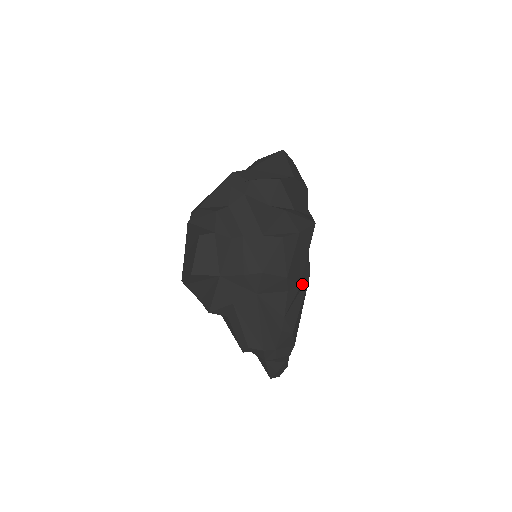
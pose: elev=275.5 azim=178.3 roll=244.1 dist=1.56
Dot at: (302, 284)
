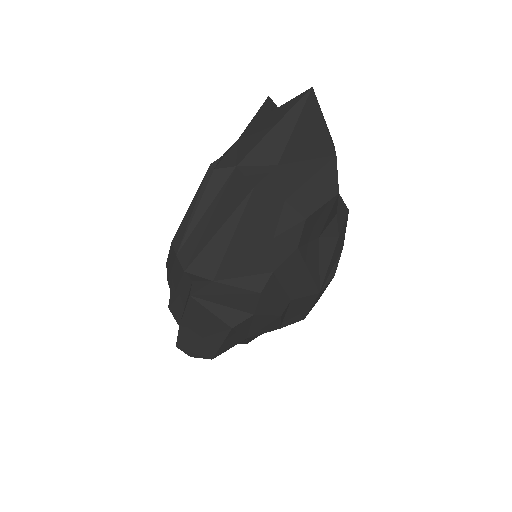
Dot at: occluded
